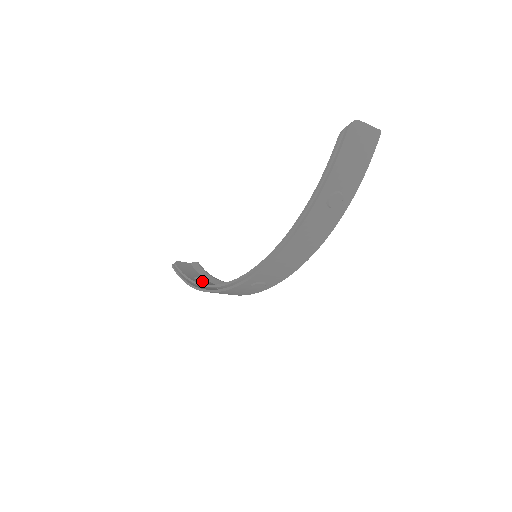
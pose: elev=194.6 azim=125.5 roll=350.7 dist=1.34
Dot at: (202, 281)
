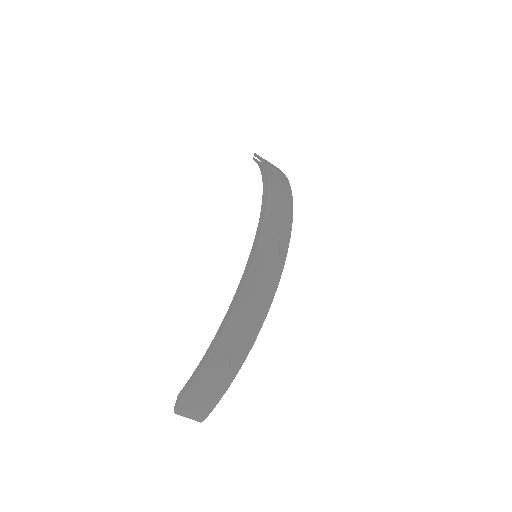
Dot at: occluded
